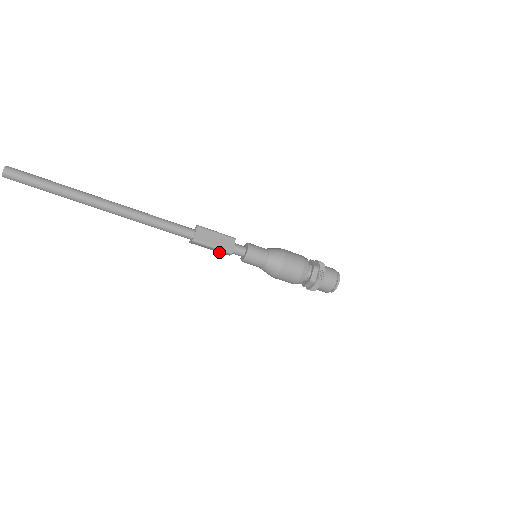
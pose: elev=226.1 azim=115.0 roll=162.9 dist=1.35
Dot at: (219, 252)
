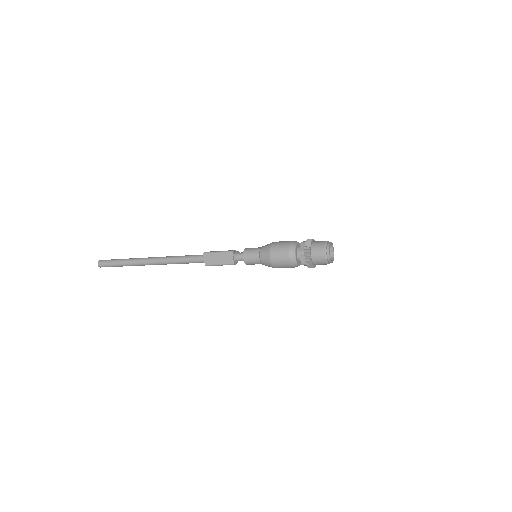
Dot at: occluded
